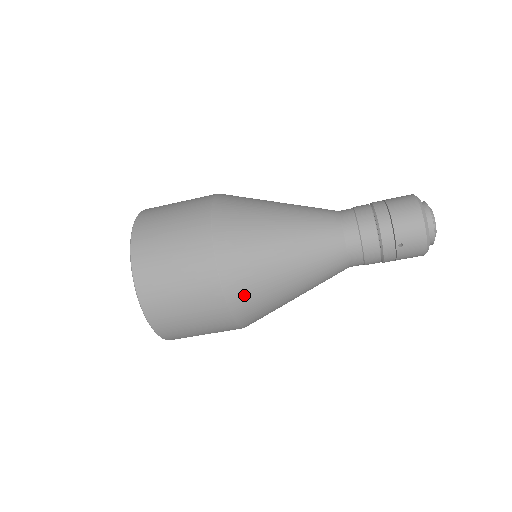
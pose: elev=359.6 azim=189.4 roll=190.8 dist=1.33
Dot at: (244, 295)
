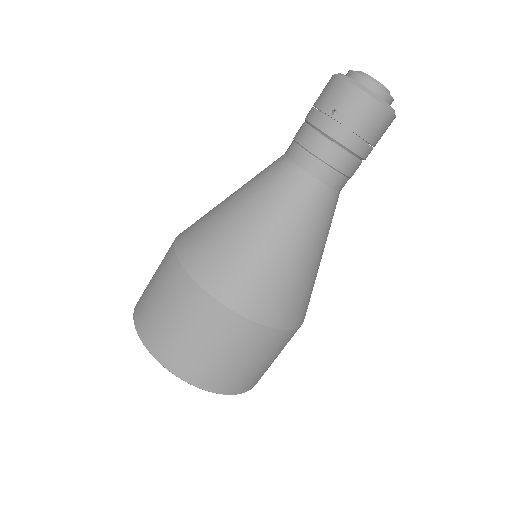
Dot at: occluded
